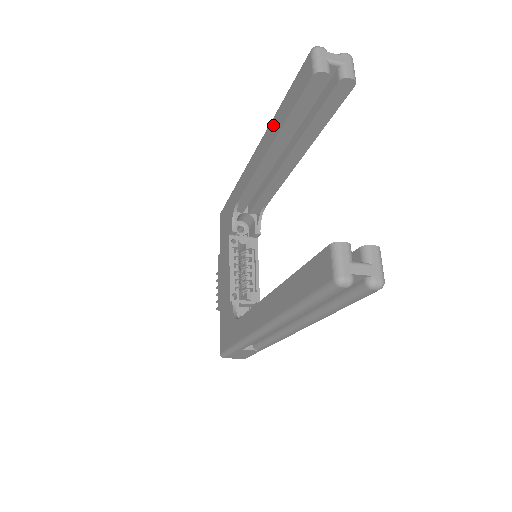
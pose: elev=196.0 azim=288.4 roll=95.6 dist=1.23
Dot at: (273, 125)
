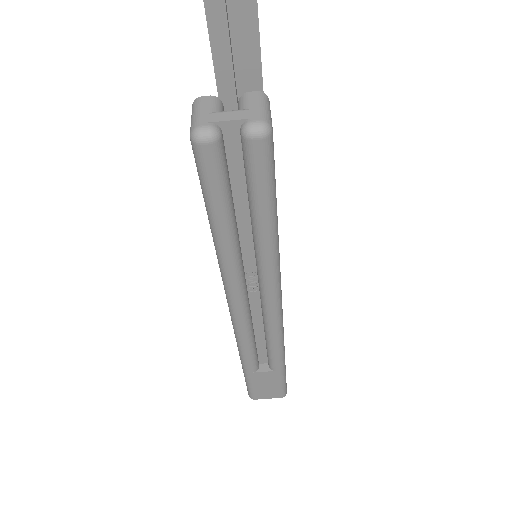
Dot at: occluded
